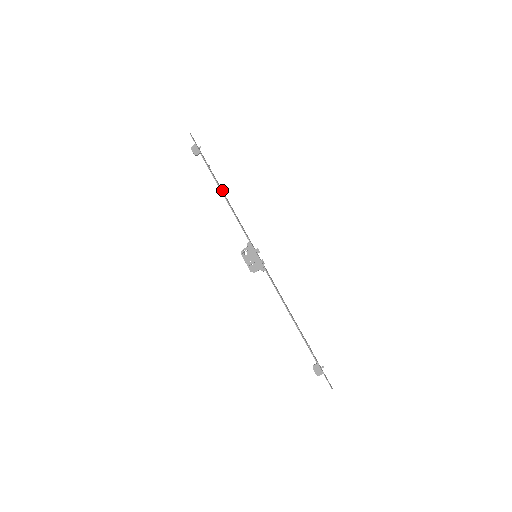
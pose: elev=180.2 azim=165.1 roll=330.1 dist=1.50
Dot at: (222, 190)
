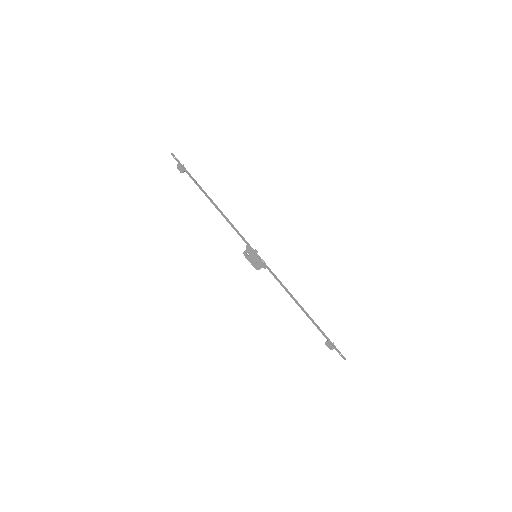
Dot at: occluded
